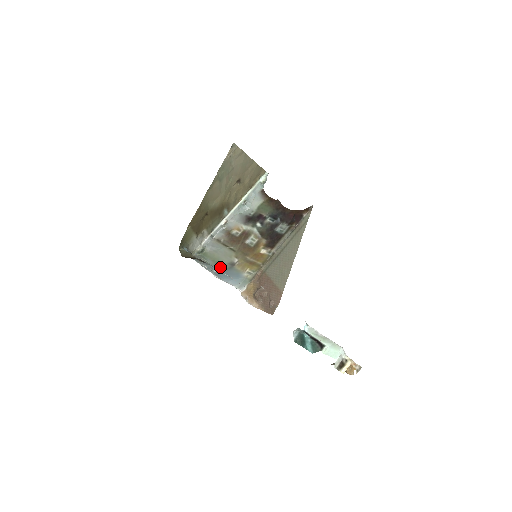
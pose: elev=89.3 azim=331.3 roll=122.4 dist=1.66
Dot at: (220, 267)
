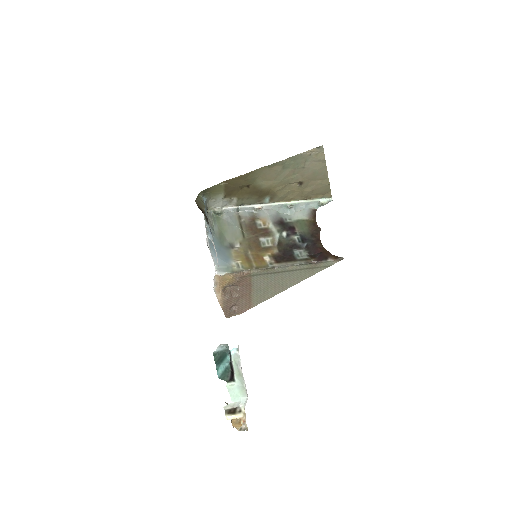
Dot at: (220, 239)
